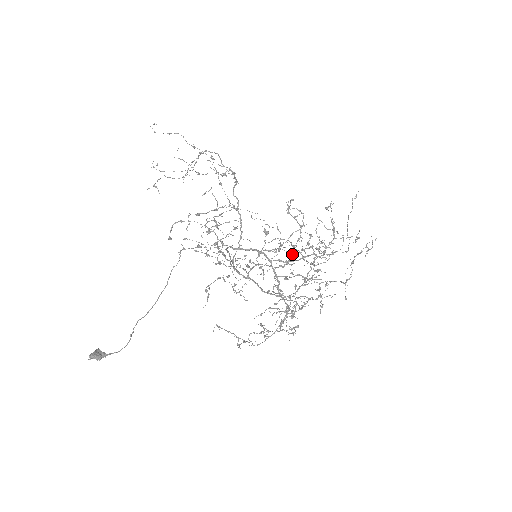
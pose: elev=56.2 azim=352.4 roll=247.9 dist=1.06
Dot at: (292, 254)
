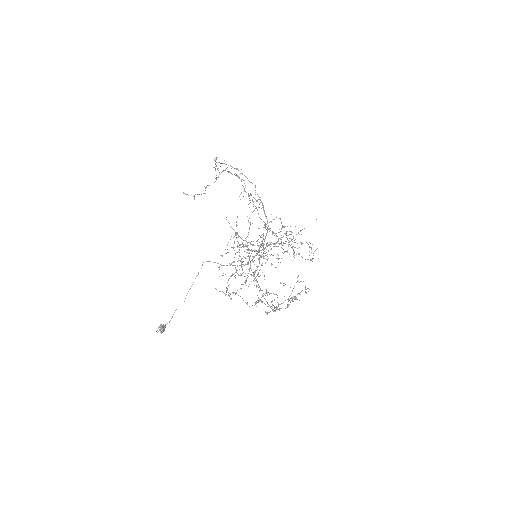
Dot at: occluded
